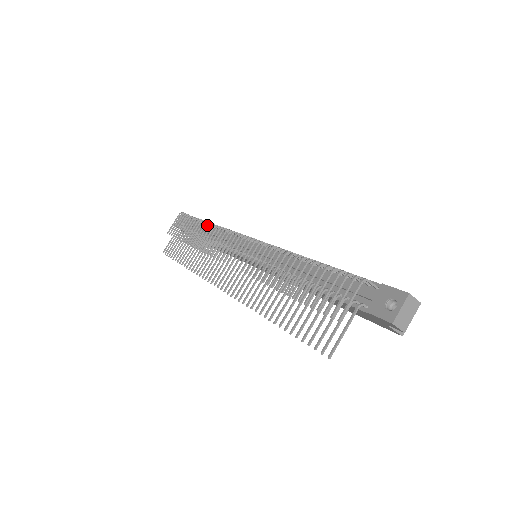
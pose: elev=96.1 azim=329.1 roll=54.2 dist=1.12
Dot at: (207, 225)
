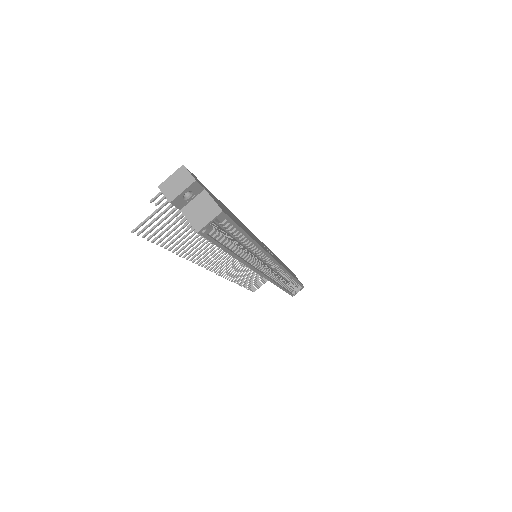
Dot at: occluded
